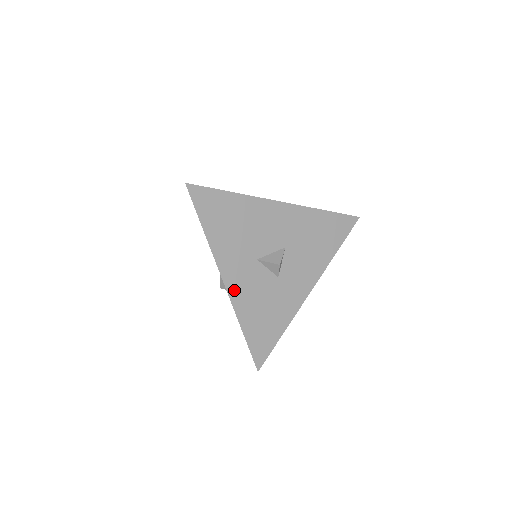
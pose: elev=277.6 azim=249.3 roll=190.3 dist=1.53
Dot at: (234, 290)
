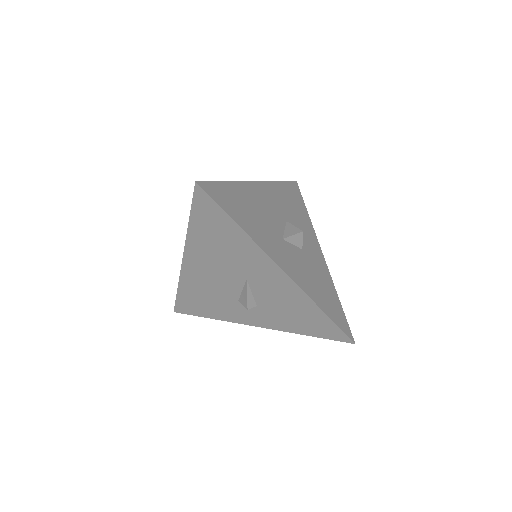
Dot at: (293, 275)
